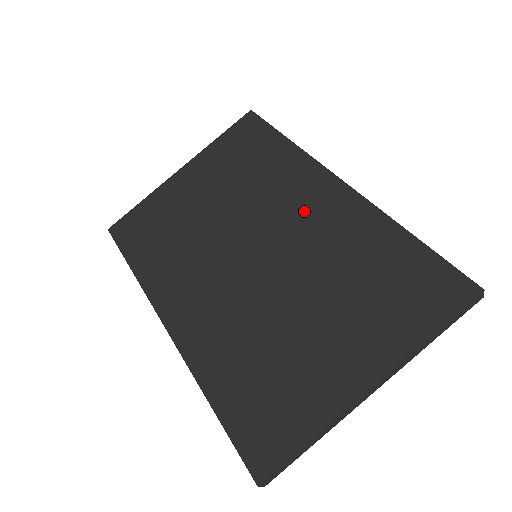
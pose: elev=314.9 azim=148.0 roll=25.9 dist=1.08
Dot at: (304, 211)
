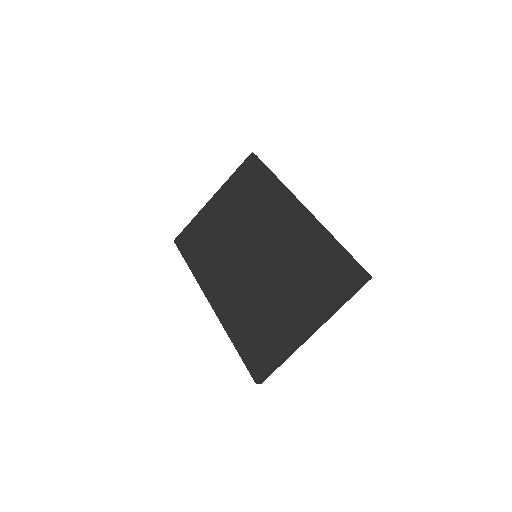
Dot at: (281, 227)
